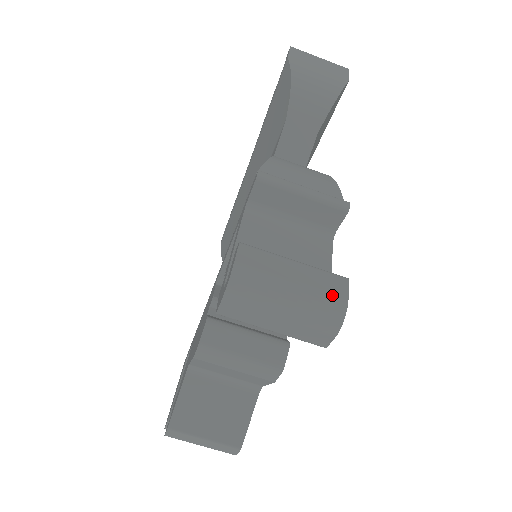
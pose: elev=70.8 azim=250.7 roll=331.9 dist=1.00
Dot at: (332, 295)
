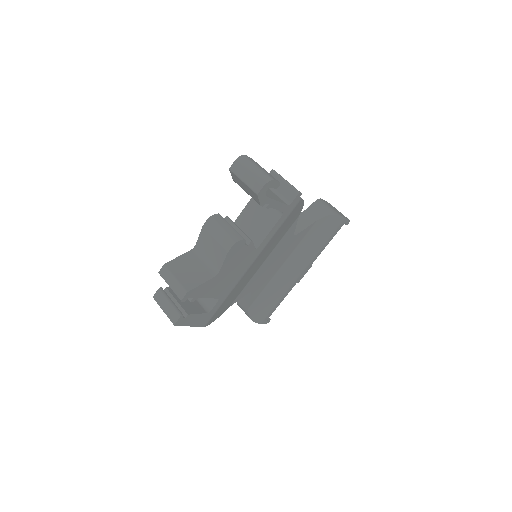
Dot at: (271, 176)
